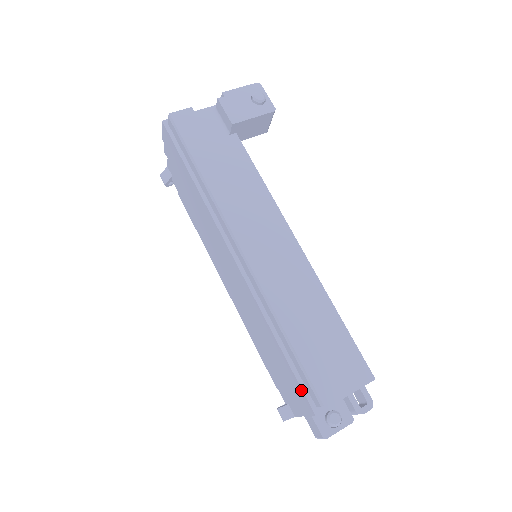
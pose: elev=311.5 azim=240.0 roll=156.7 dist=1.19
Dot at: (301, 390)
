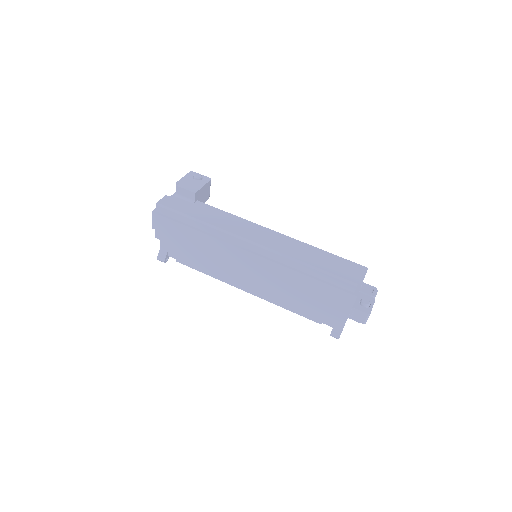
Dot at: (339, 291)
